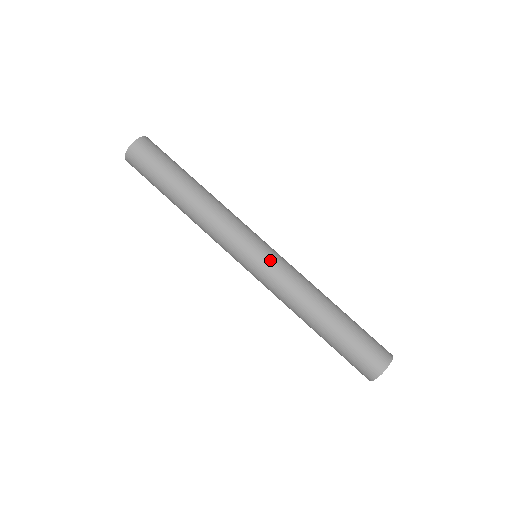
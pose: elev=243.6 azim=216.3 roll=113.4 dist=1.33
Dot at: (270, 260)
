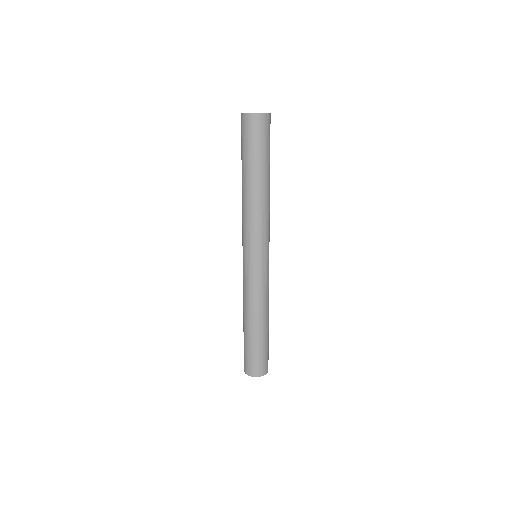
Dot at: (265, 270)
